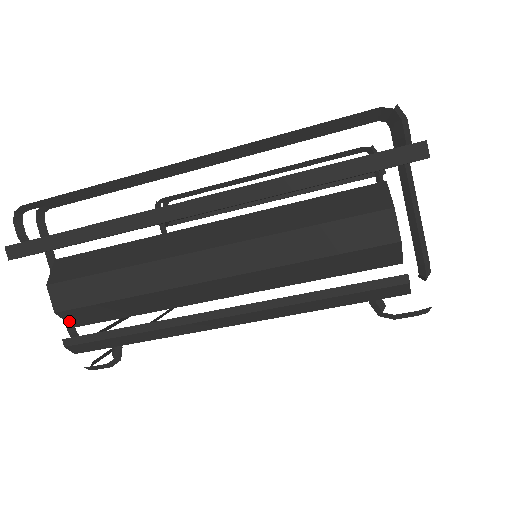
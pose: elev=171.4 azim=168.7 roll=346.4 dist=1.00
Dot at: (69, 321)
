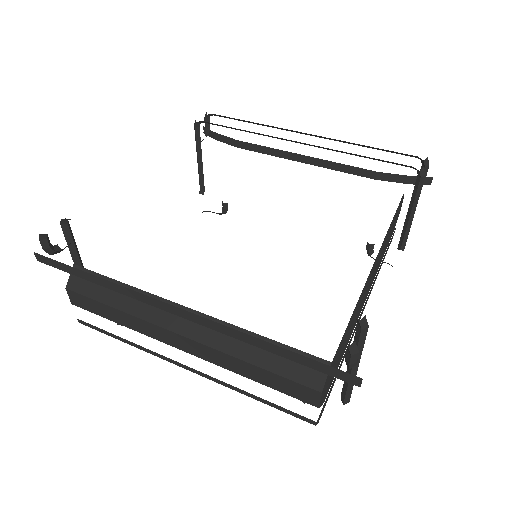
Dot at: occluded
